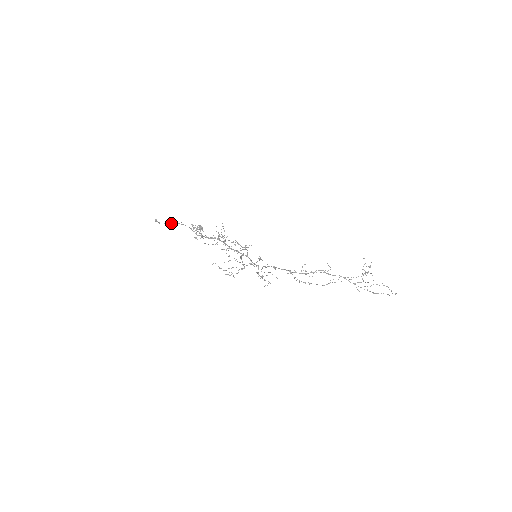
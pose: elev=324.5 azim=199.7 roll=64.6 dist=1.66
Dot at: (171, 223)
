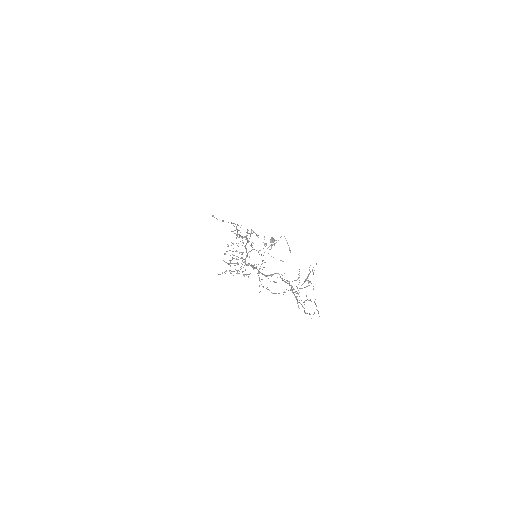
Dot at: (228, 222)
